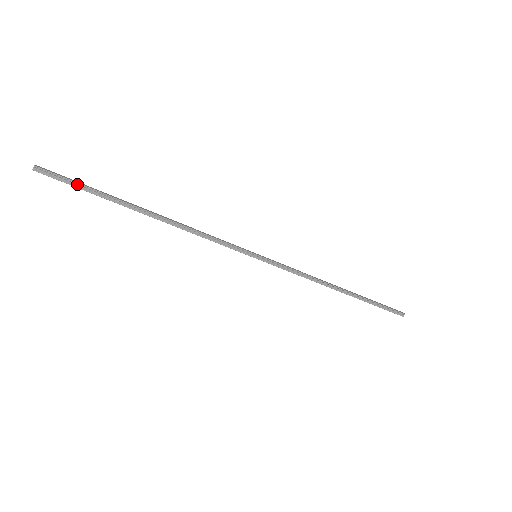
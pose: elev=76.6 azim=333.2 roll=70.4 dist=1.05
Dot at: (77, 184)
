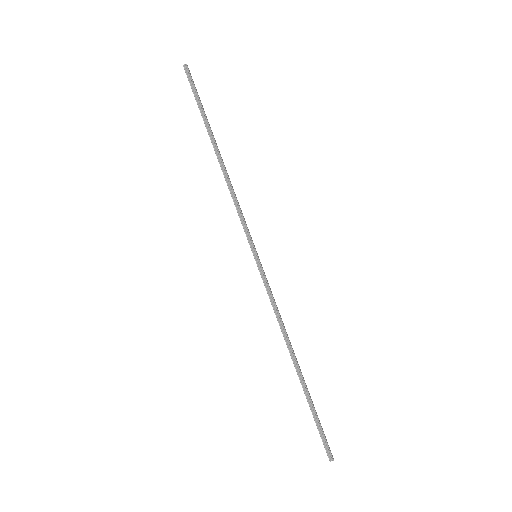
Dot at: (197, 94)
